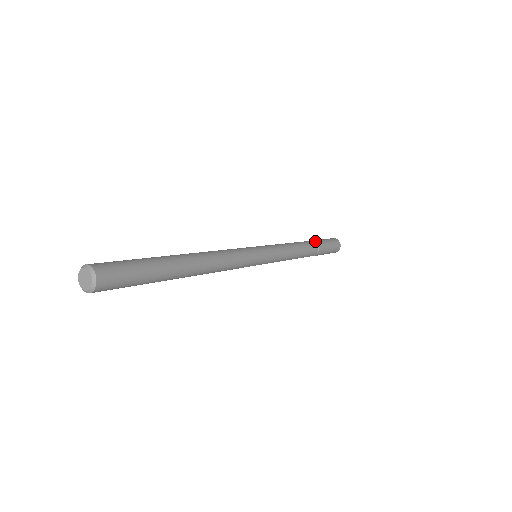
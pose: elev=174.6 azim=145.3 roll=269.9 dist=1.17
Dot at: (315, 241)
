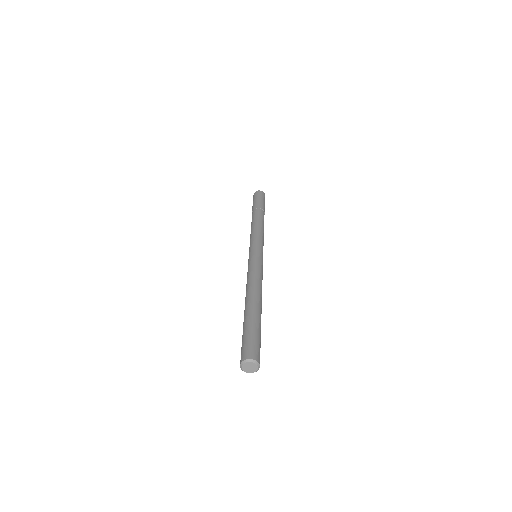
Dot at: (263, 209)
